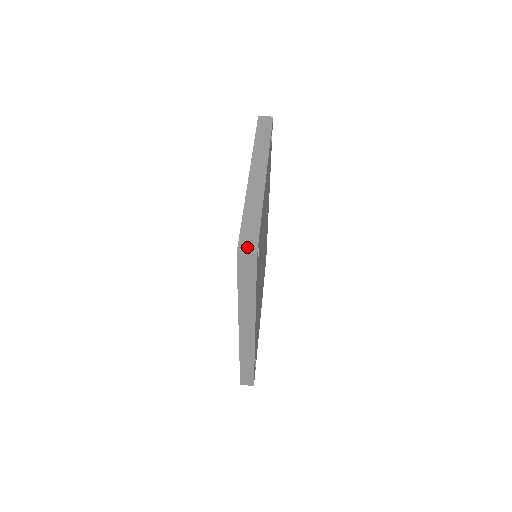
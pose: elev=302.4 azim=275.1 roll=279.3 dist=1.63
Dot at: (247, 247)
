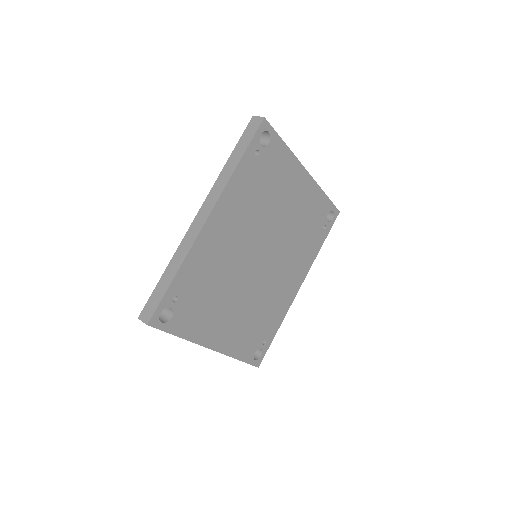
Dot at: occluded
